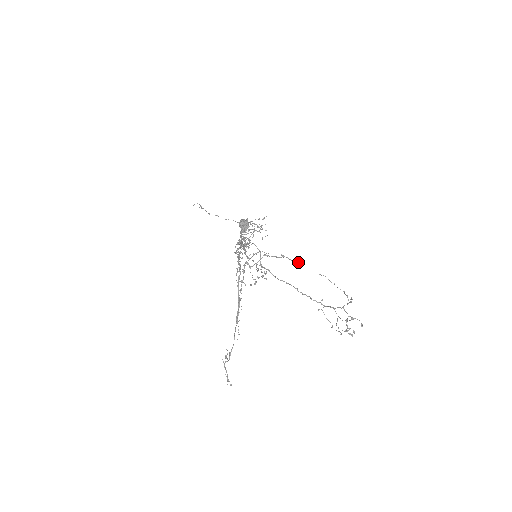
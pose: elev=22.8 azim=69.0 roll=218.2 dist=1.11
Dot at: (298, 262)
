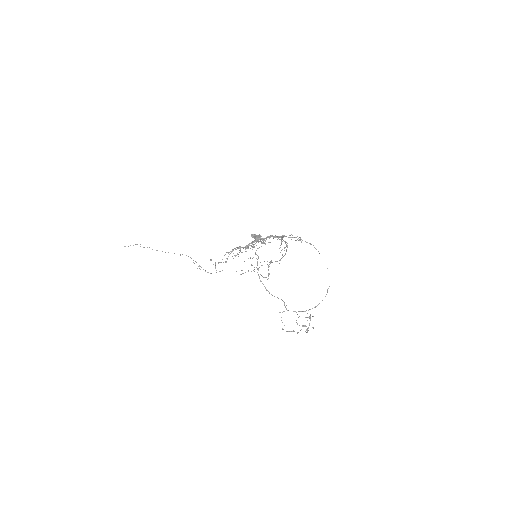
Dot at: (318, 251)
